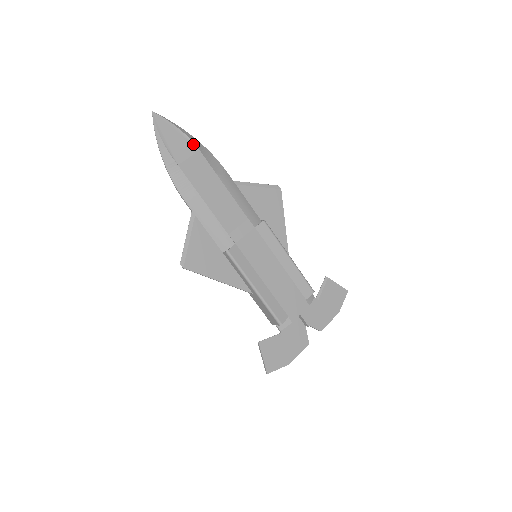
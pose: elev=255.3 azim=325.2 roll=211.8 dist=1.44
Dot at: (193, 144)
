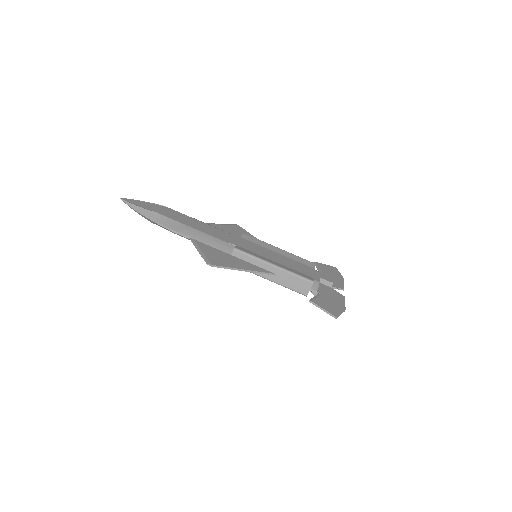
Dot at: (161, 206)
